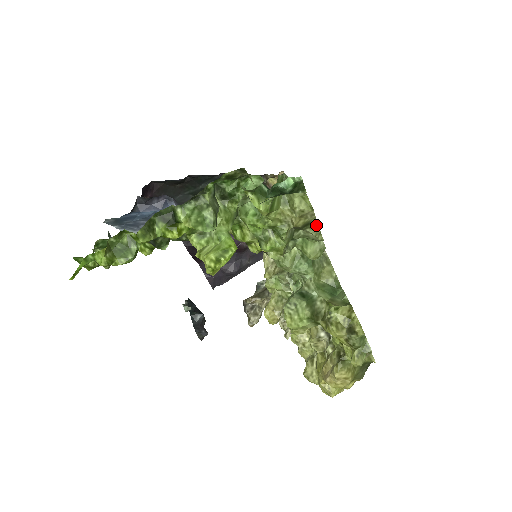
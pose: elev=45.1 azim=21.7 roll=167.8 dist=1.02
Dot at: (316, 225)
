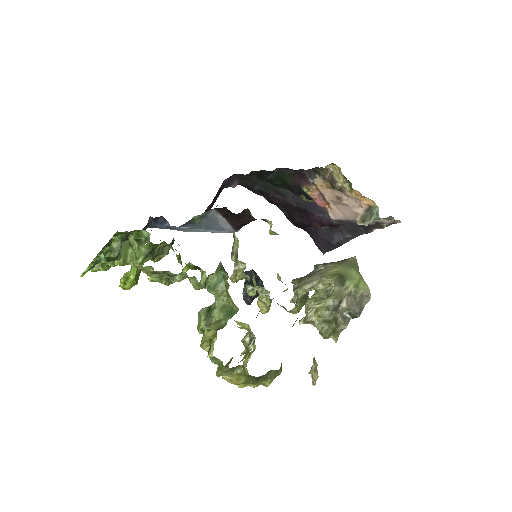
Dot at: occluded
